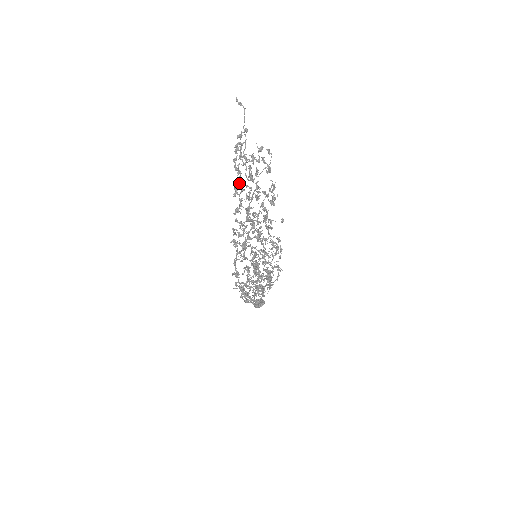
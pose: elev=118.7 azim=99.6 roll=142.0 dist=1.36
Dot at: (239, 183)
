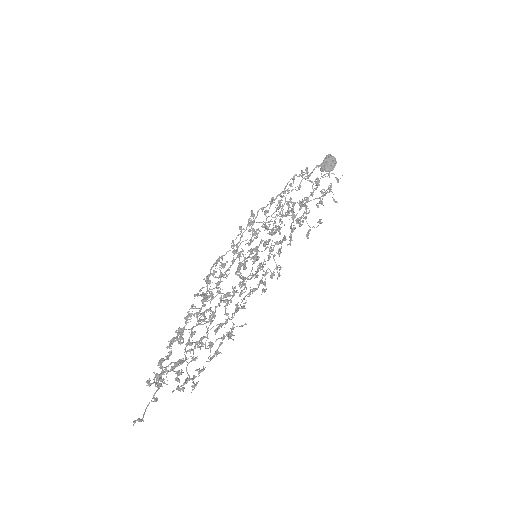
Dot at: (181, 339)
